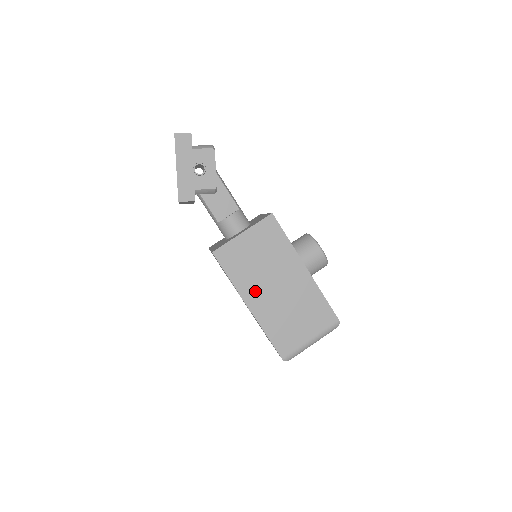
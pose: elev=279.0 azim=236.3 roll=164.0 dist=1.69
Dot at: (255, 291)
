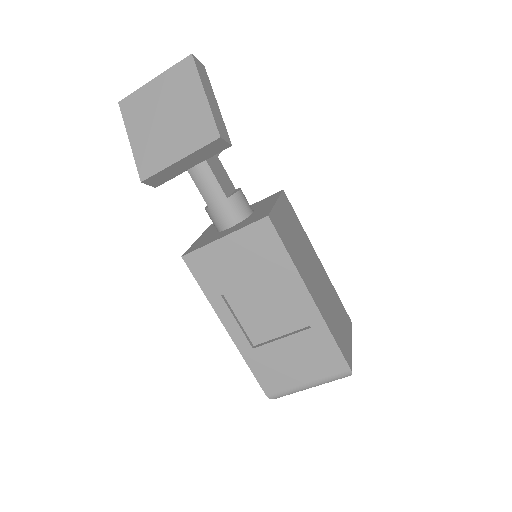
Dot at: (308, 277)
